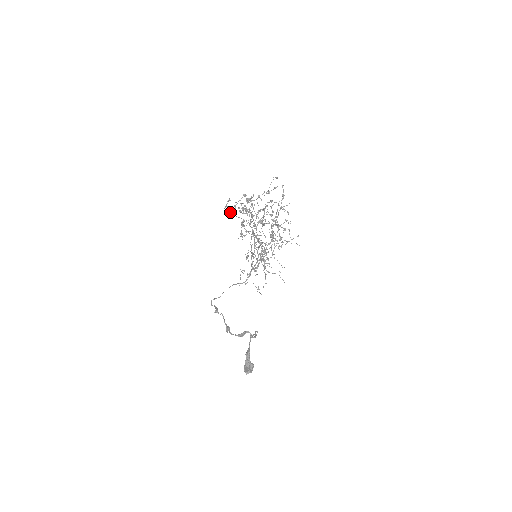
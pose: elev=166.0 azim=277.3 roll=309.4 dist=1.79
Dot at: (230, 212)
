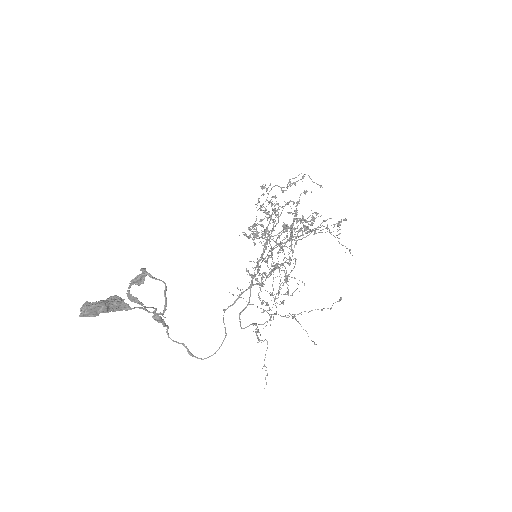
Dot at: (255, 235)
